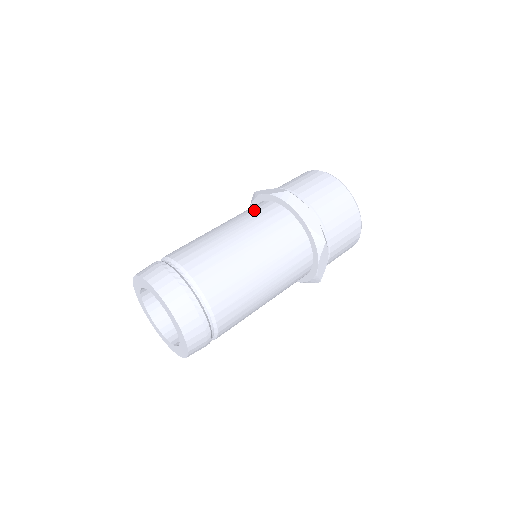
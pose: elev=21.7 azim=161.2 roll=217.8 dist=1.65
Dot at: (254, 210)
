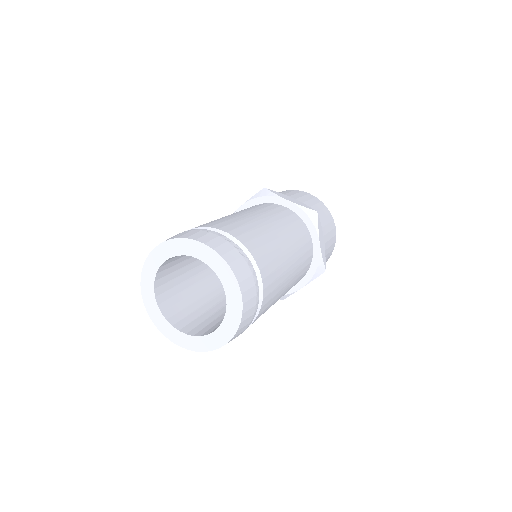
Dot at: occluded
